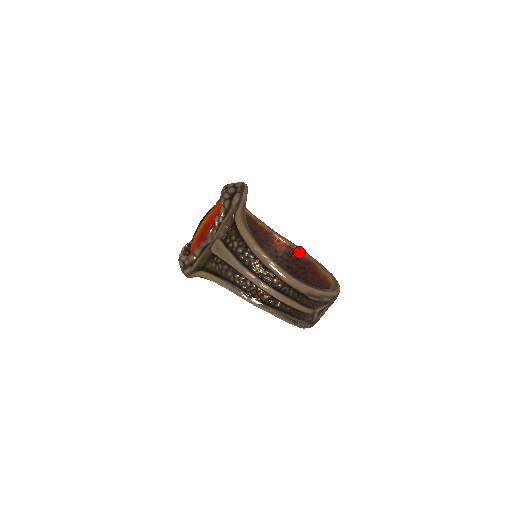
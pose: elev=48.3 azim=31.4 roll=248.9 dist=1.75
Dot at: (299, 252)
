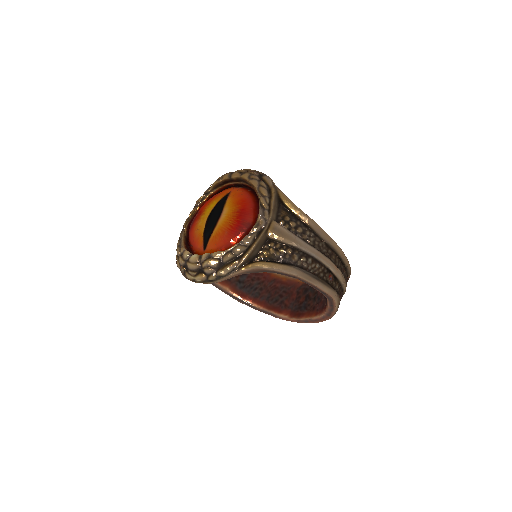
Dot at: occluded
